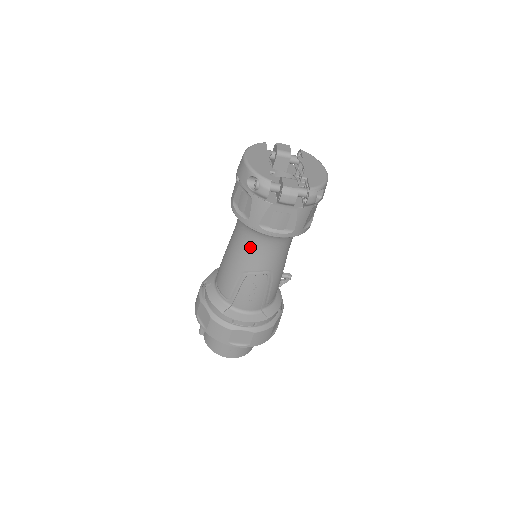
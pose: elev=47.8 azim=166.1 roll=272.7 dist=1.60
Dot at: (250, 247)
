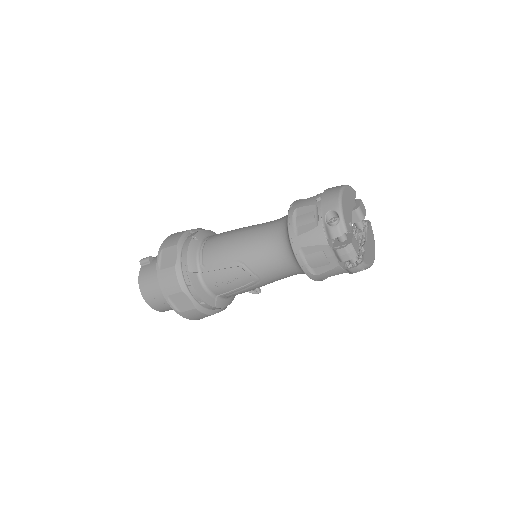
Dot at: (269, 251)
